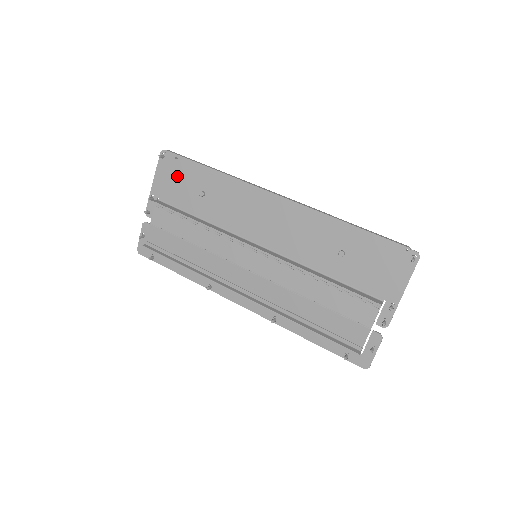
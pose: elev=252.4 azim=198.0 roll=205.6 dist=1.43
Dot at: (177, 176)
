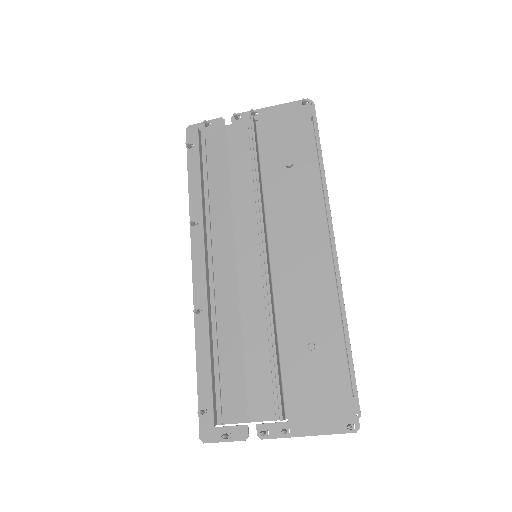
Dot at: (292, 128)
